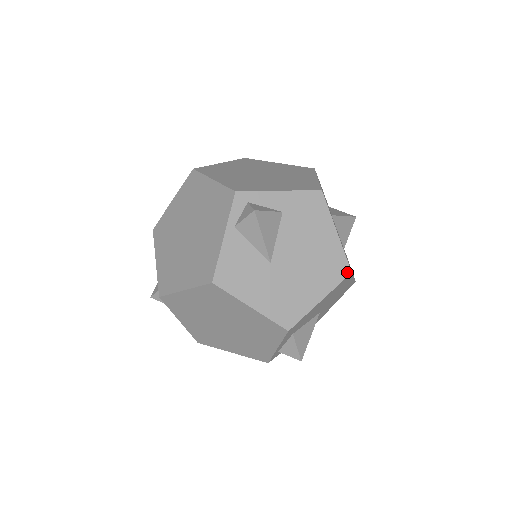
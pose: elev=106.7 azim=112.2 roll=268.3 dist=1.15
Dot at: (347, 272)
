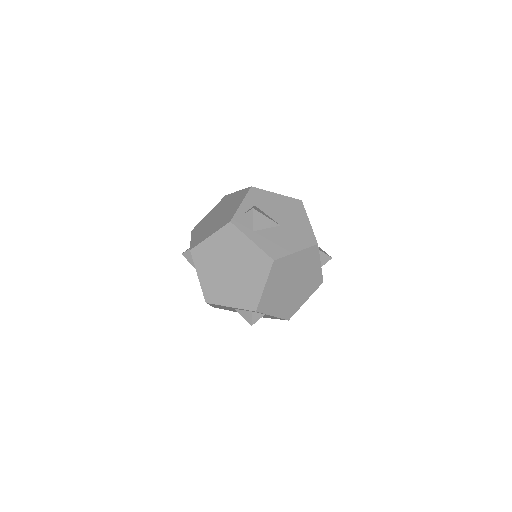
Dot at: (299, 200)
